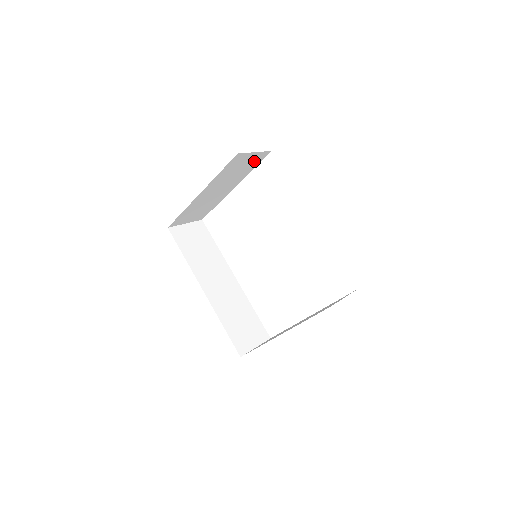
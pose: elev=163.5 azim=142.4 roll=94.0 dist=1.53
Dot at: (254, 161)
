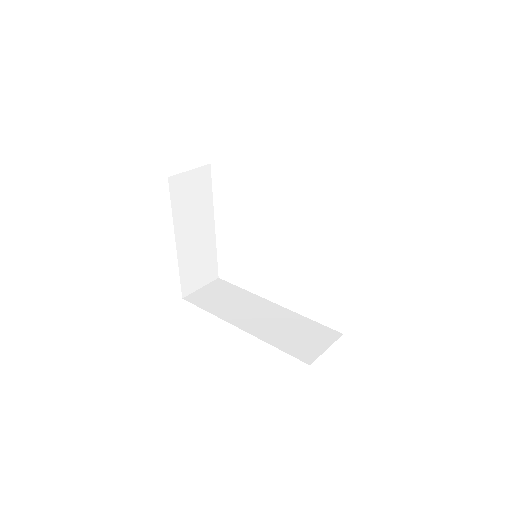
Dot at: (202, 183)
